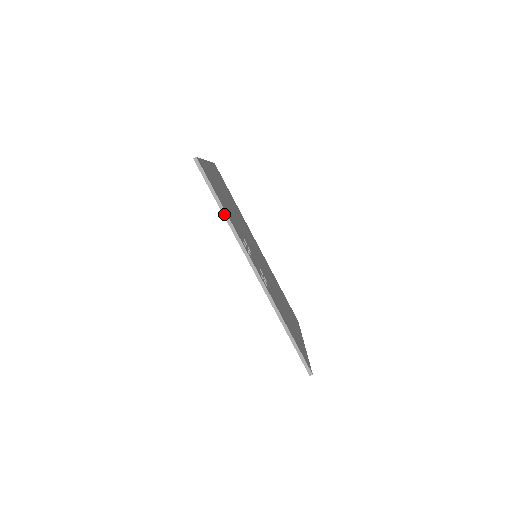
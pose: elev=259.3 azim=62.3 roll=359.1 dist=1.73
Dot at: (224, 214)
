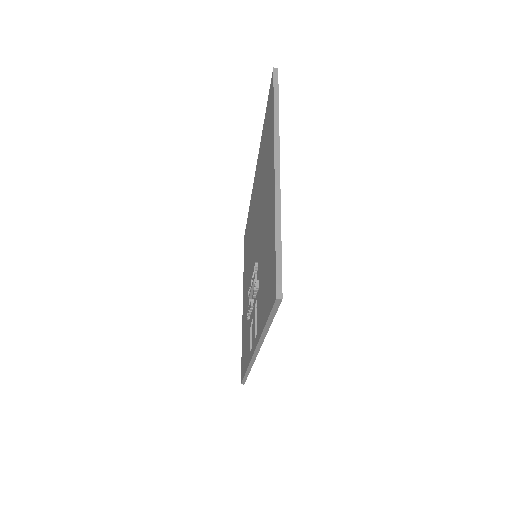
Dot at: (264, 331)
